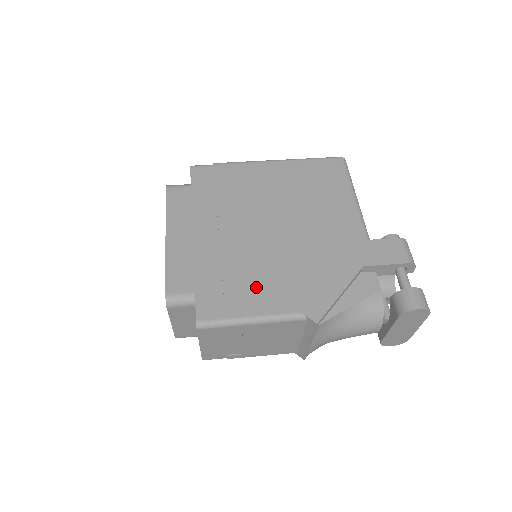
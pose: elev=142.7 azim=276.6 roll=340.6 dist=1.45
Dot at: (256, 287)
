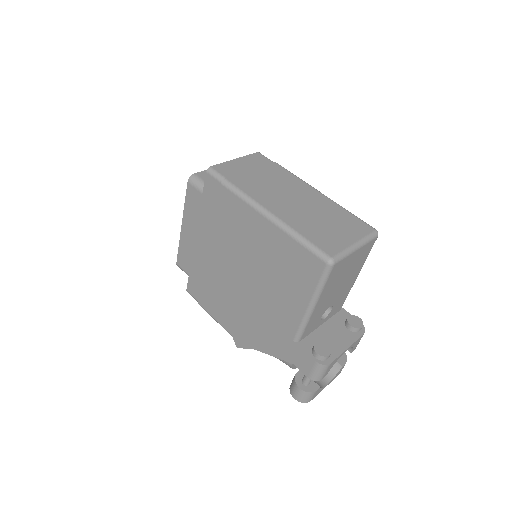
Dot at: (216, 302)
